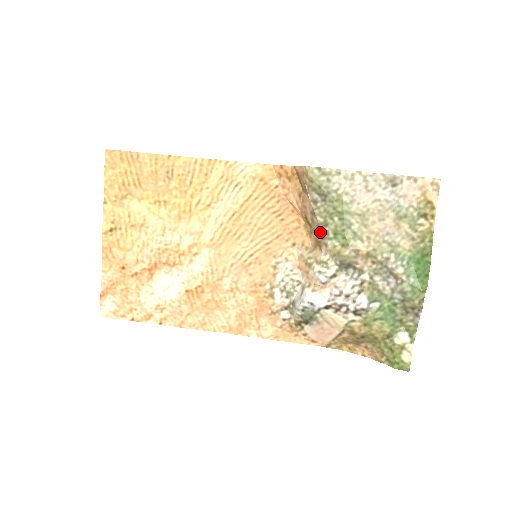
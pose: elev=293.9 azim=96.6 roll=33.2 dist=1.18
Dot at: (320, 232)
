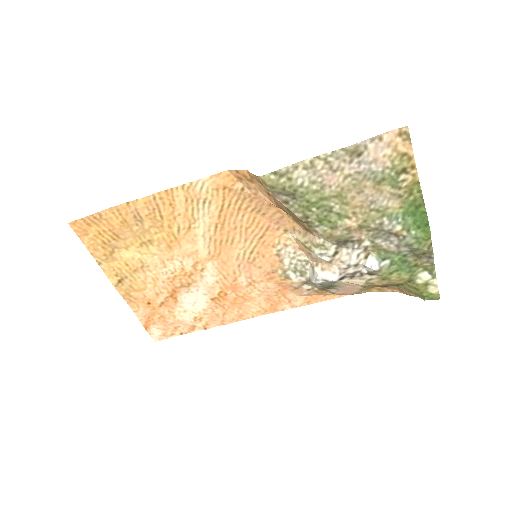
Dot at: (304, 223)
